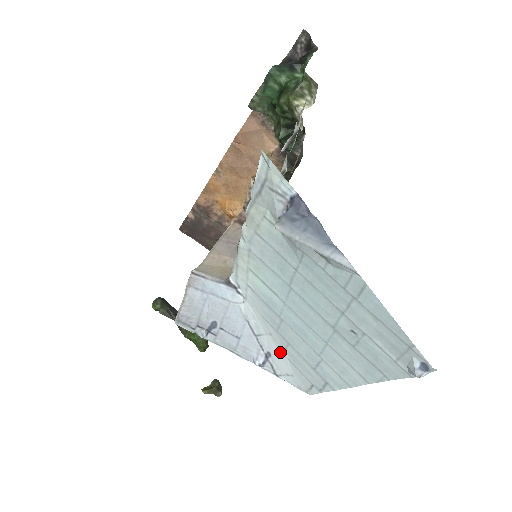
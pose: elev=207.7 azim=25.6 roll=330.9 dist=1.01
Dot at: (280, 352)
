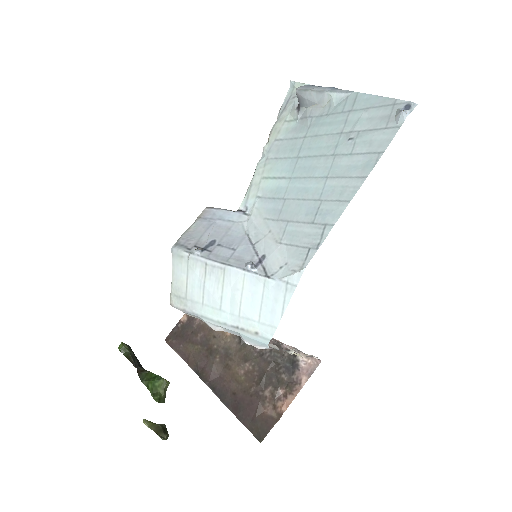
Dot at: (277, 243)
